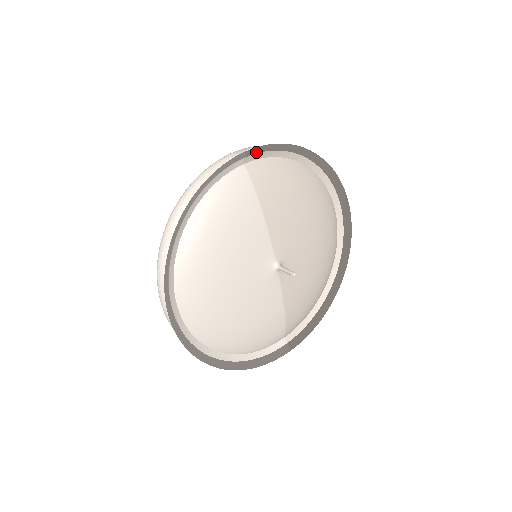
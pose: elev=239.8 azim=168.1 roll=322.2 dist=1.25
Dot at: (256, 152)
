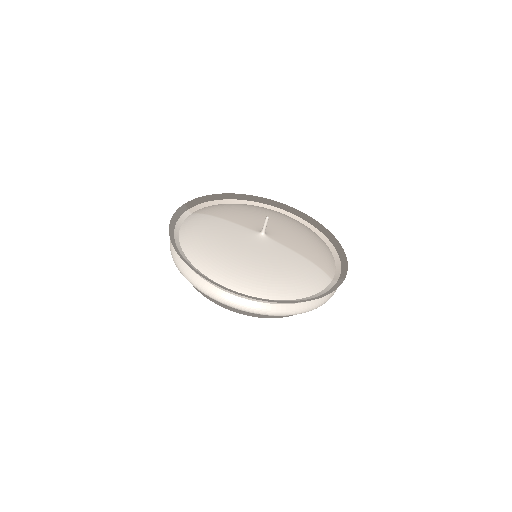
Dot at: (192, 205)
